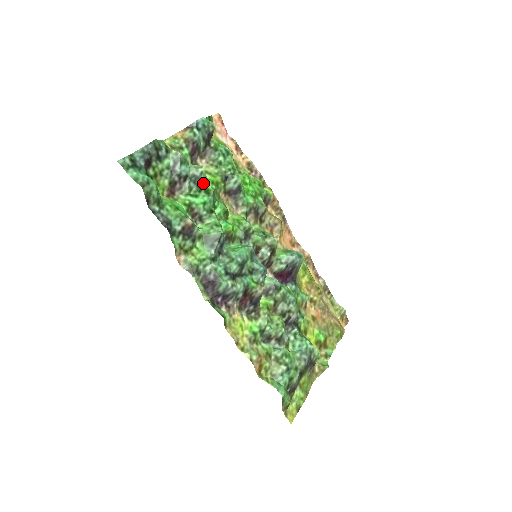
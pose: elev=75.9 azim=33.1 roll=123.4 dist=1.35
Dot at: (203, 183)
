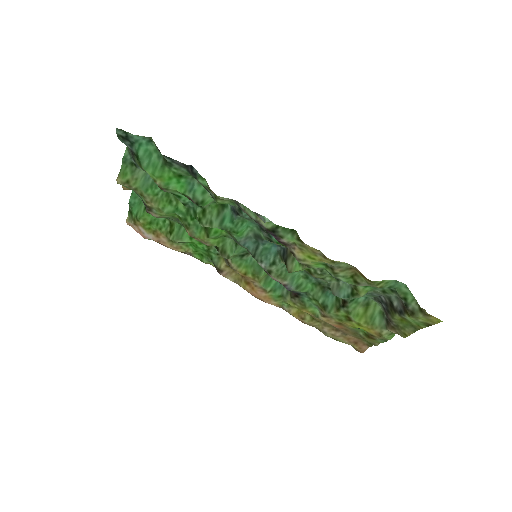
Dot at: (175, 197)
